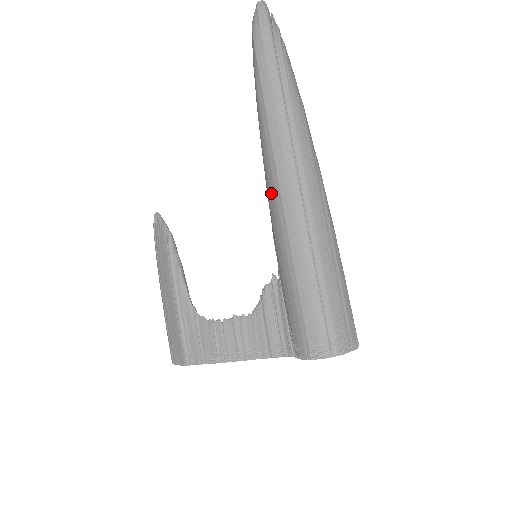
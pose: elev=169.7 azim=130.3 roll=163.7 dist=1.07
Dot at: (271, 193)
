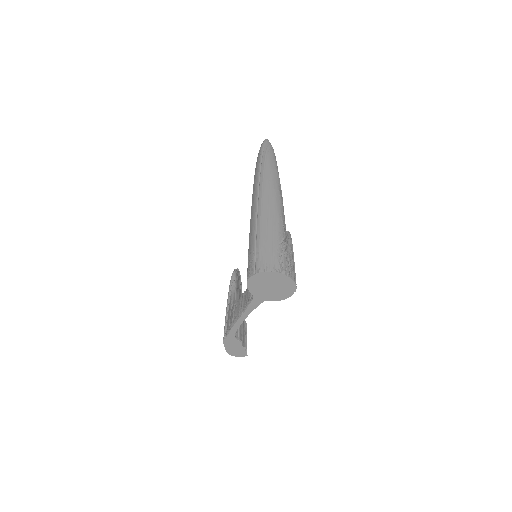
Dot at: occluded
